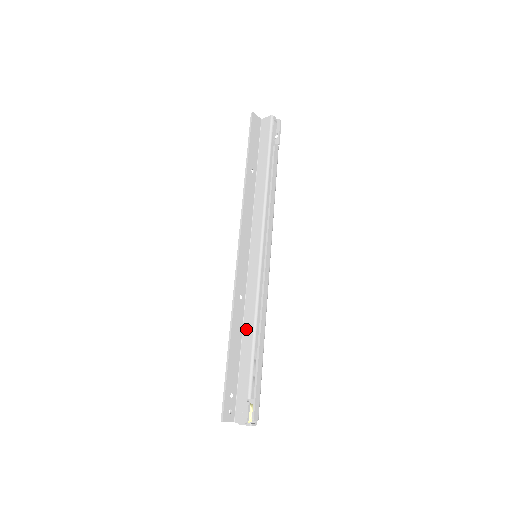
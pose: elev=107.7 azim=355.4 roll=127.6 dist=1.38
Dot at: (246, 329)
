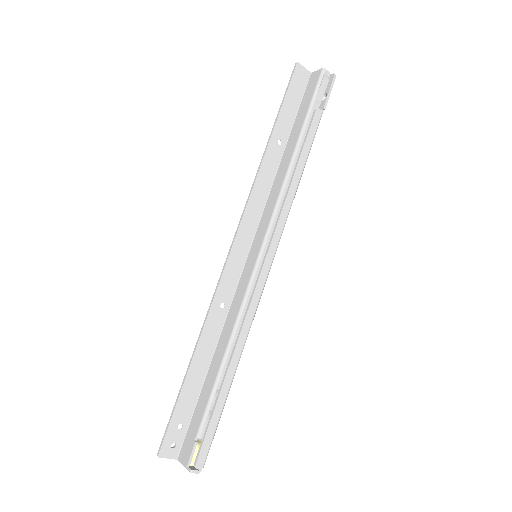
Dot at: (219, 348)
